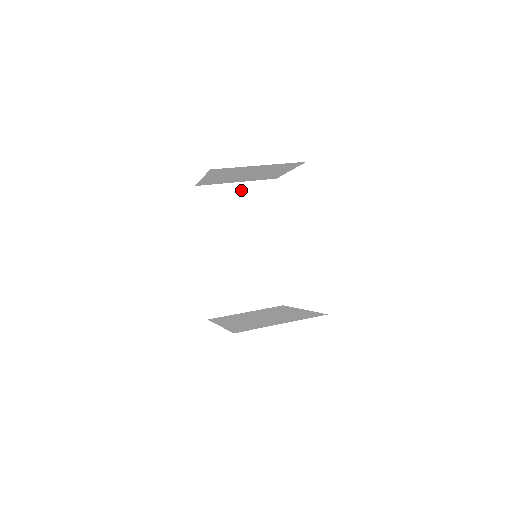
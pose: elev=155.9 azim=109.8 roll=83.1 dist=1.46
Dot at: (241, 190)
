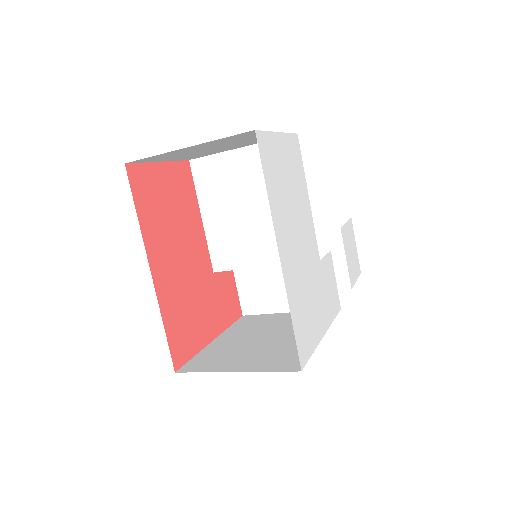
Dot at: (247, 158)
